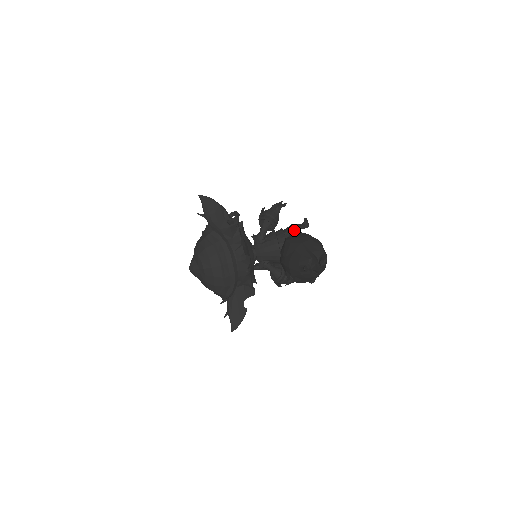
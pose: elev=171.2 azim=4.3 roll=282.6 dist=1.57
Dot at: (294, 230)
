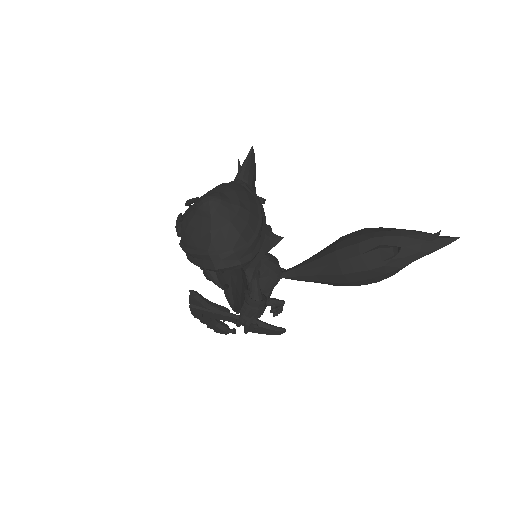
Dot at: occluded
